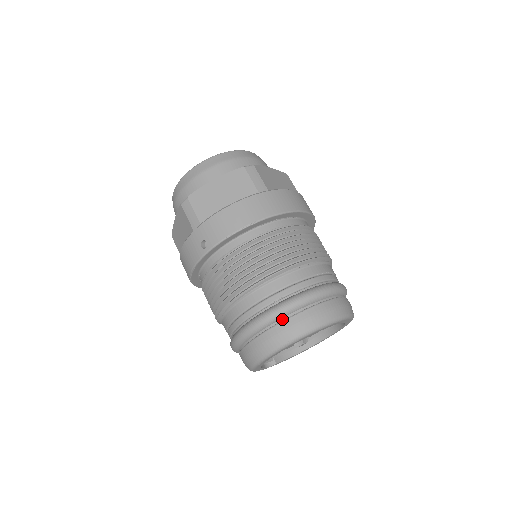
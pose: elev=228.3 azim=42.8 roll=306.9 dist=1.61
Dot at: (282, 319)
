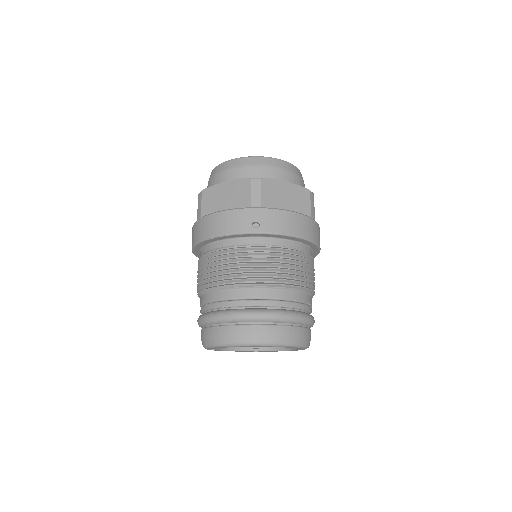
Dot at: (282, 323)
